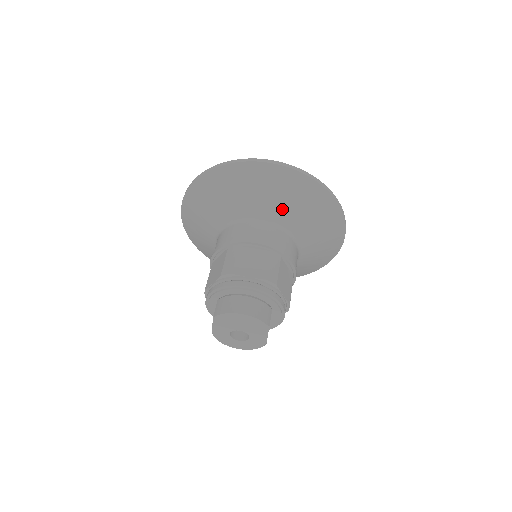
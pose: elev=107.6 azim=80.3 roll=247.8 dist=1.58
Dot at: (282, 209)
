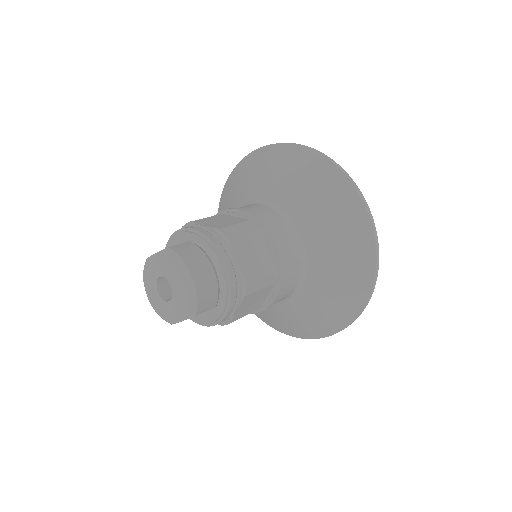
Dot at: (325, 253)
